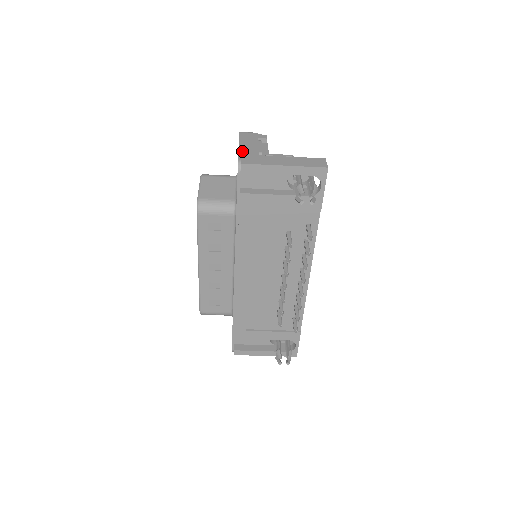
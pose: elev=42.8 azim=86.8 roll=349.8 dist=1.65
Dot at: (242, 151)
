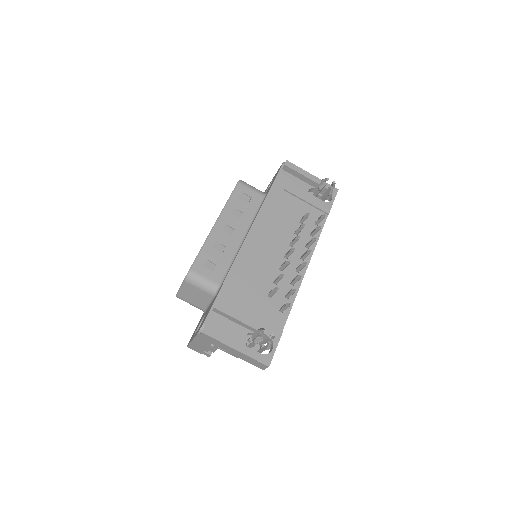
Dot at: occluded
